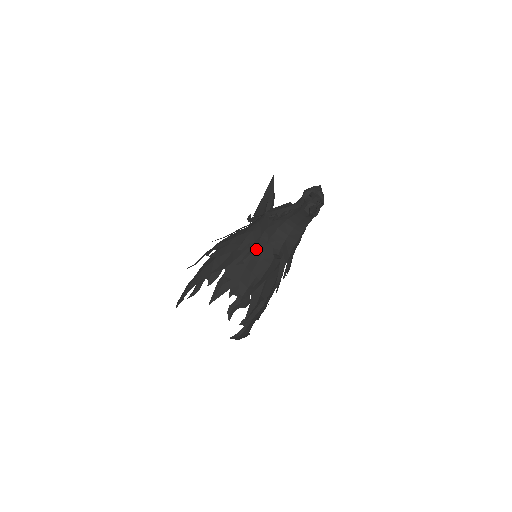
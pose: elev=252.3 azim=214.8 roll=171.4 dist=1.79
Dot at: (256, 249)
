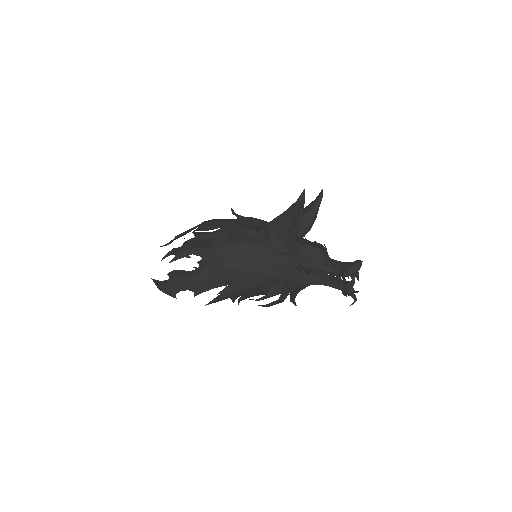
Dot at: (275, 295)
